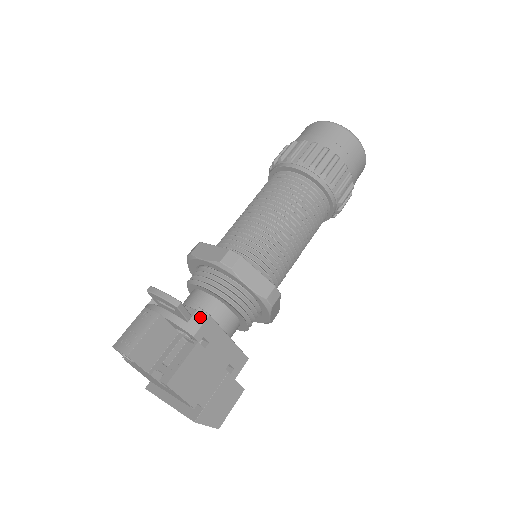
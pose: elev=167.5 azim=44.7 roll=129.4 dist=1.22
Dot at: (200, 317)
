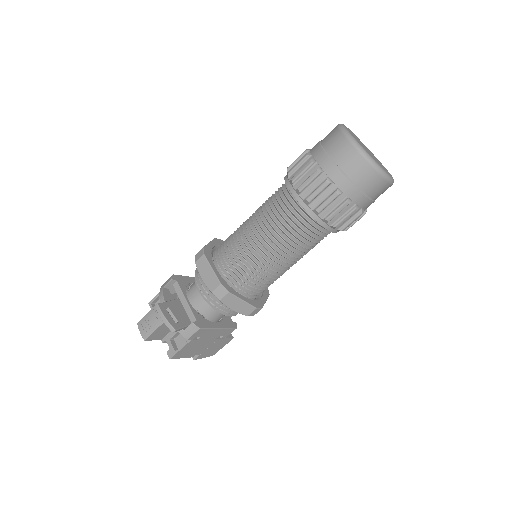
Dot at: (193, 329)
